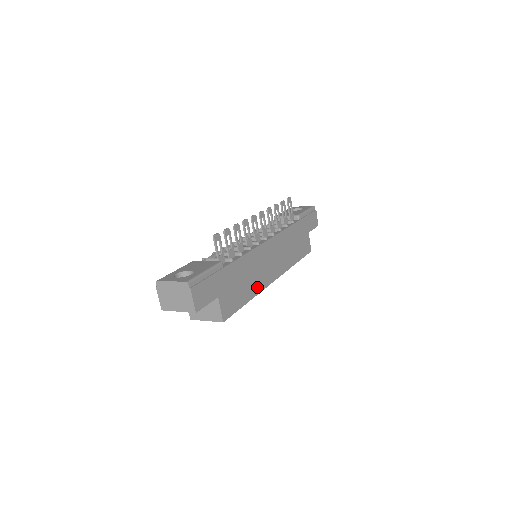
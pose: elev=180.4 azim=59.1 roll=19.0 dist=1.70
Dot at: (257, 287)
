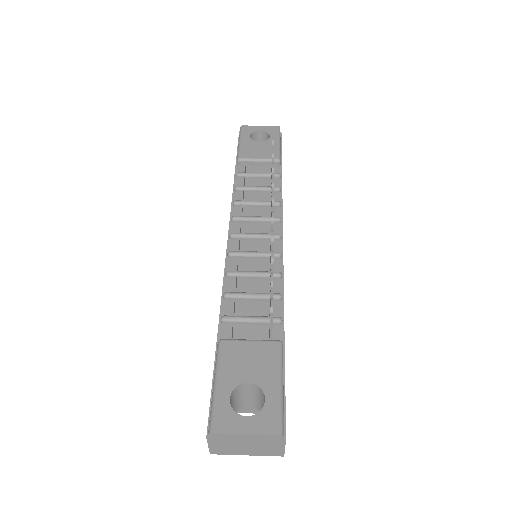
Dot at: occluded
